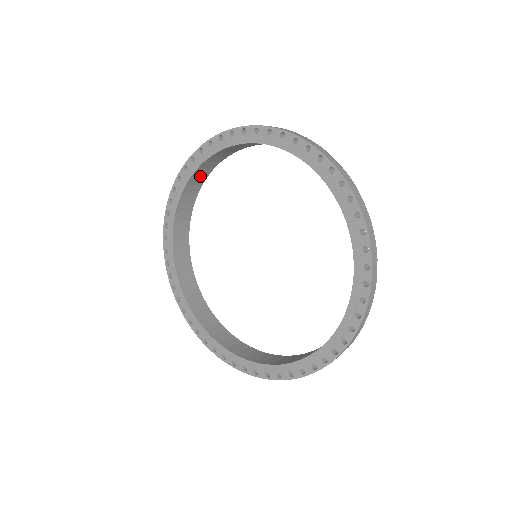
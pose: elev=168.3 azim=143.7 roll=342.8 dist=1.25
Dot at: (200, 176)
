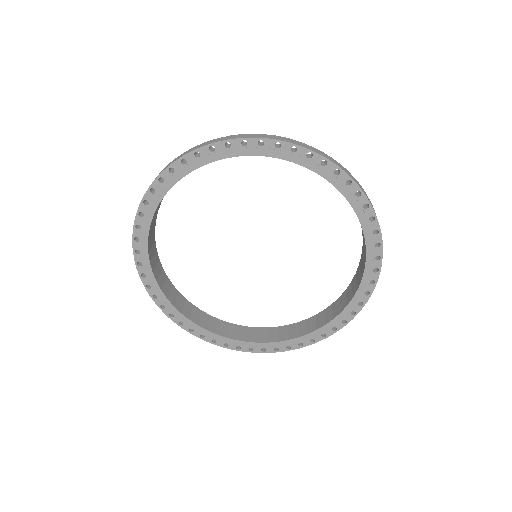
Dot at: (152, 246)
